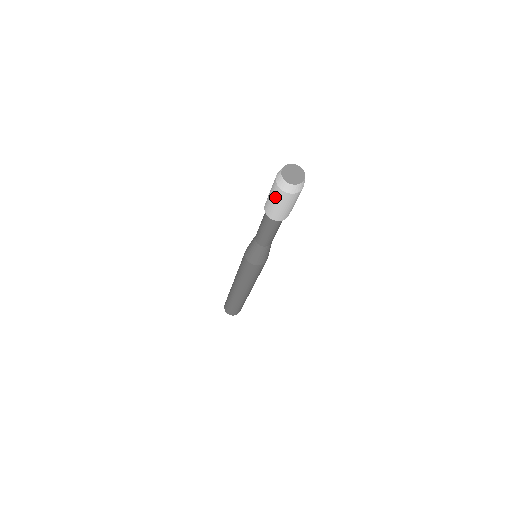
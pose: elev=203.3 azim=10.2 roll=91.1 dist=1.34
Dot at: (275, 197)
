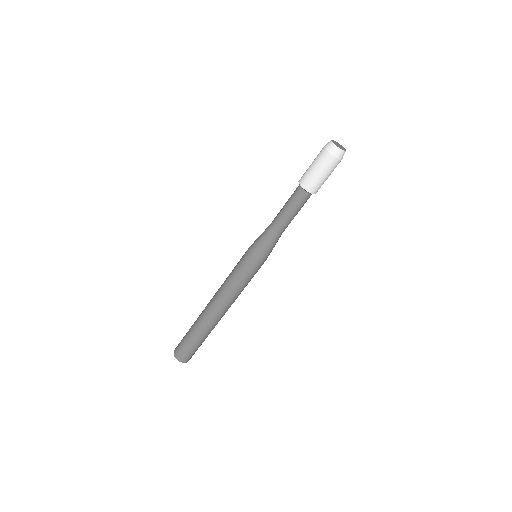
Dot at: (323, 166)
